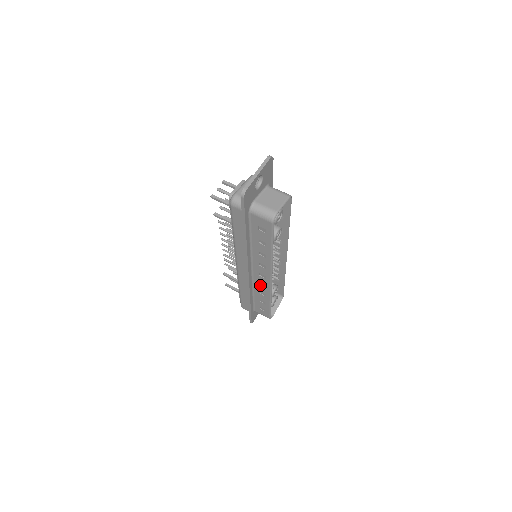
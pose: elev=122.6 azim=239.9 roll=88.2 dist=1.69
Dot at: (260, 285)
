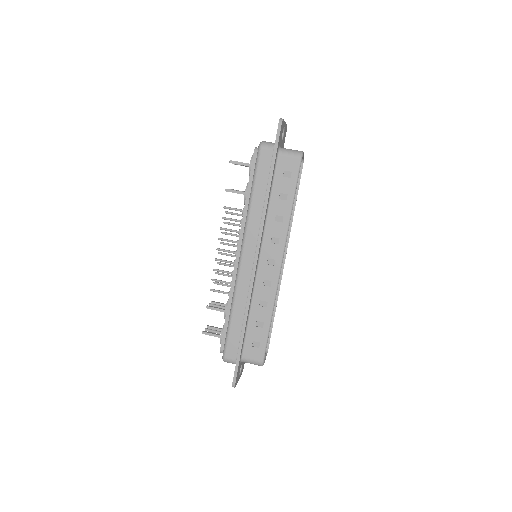
Dot at: (264, 285)
